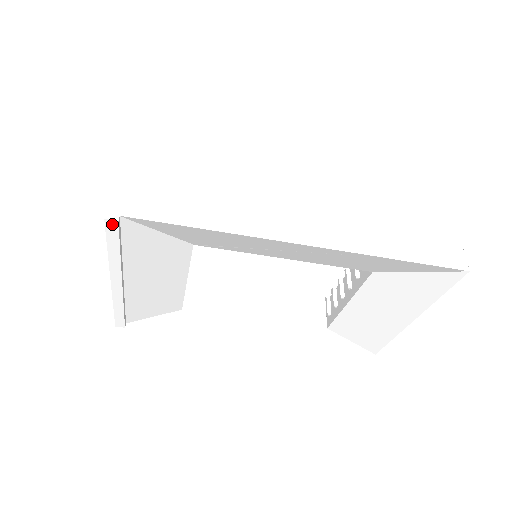
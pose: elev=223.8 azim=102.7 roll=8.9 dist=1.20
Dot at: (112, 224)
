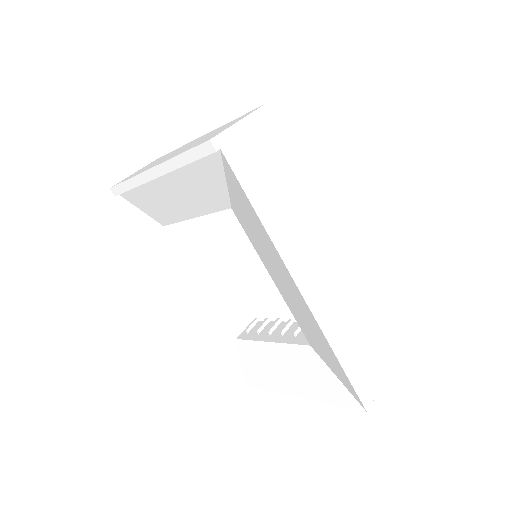
Dot at: (209, 148)
